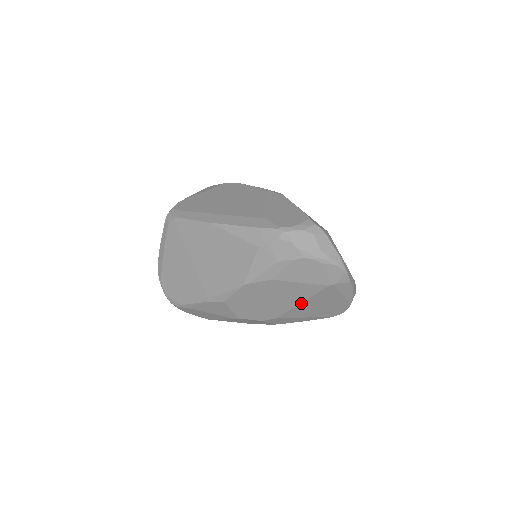
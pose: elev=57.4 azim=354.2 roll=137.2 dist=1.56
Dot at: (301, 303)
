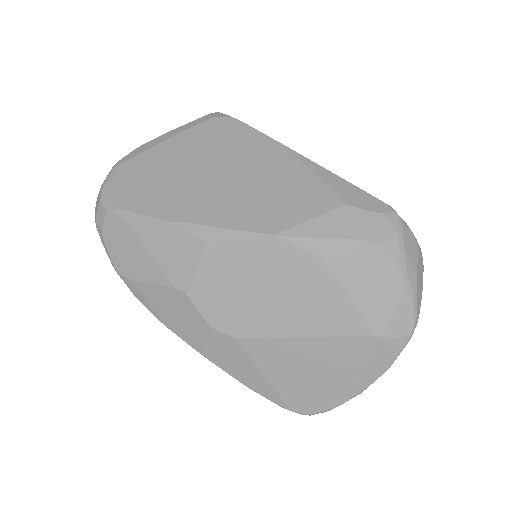
Dot at: (303, 337)
